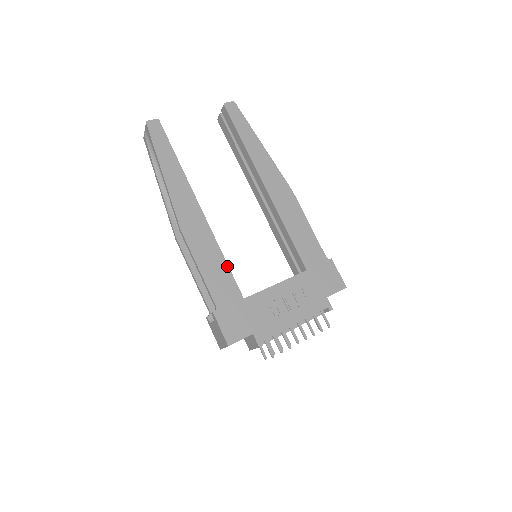
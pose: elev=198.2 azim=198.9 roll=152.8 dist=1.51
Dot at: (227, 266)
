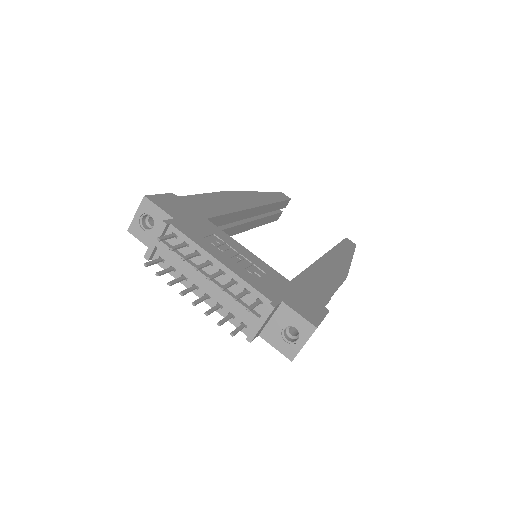
Dot at: (226, 213)
